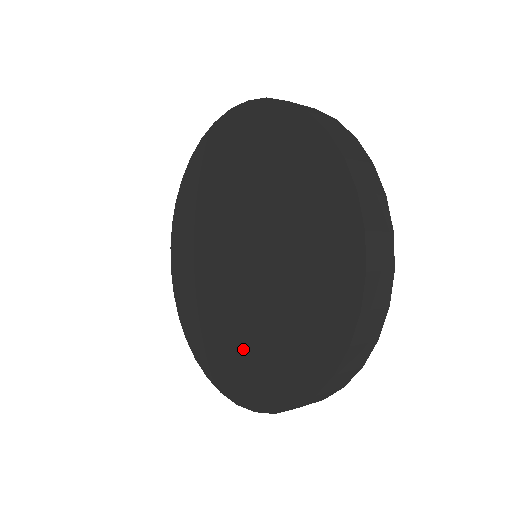
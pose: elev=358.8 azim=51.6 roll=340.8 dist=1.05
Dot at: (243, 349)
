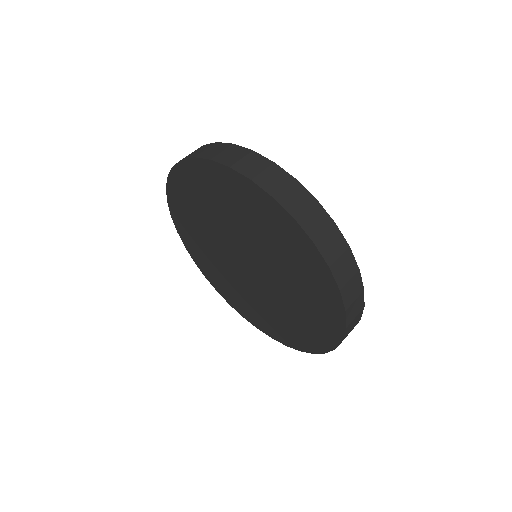
Dot at: (291, 320)
